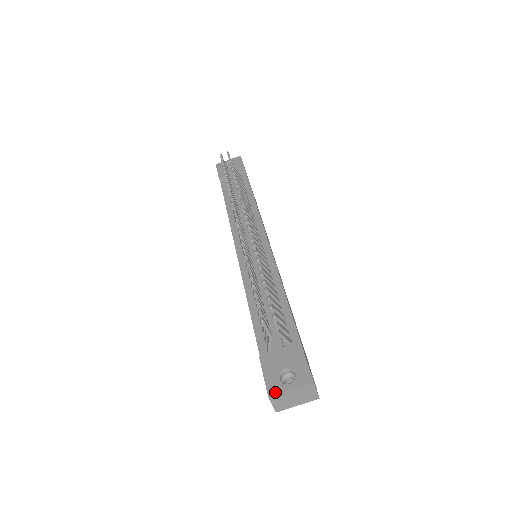
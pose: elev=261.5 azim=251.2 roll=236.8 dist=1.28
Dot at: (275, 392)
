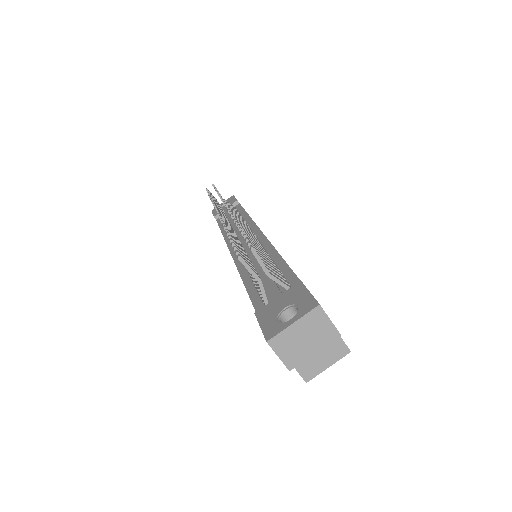
Dot at: (274, 333)
